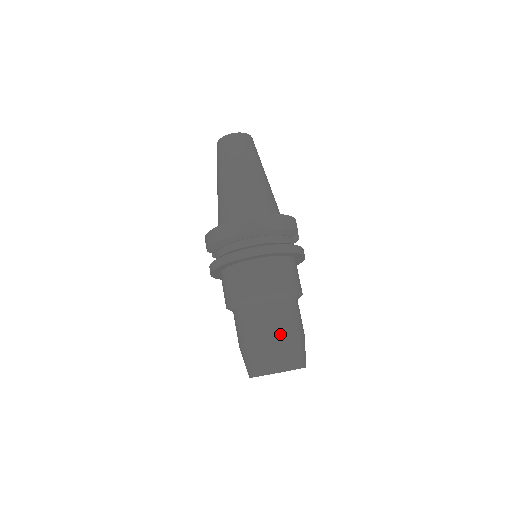
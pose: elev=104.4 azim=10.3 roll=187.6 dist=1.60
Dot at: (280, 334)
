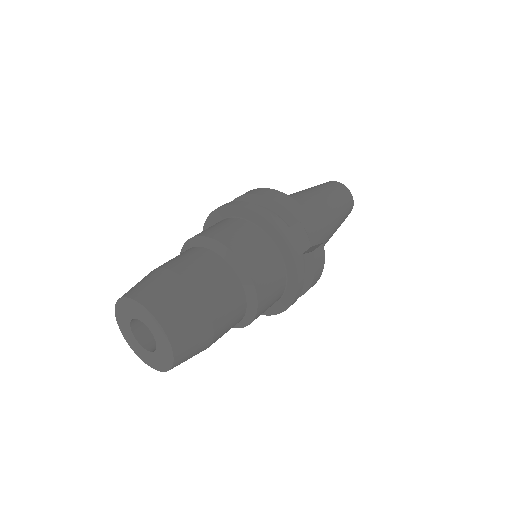
Dot at: (168, 267)
